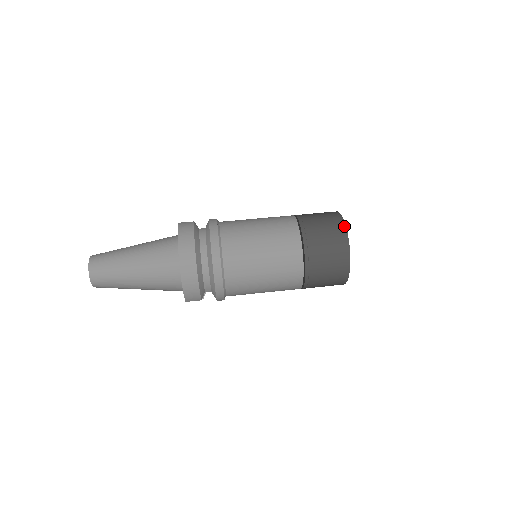
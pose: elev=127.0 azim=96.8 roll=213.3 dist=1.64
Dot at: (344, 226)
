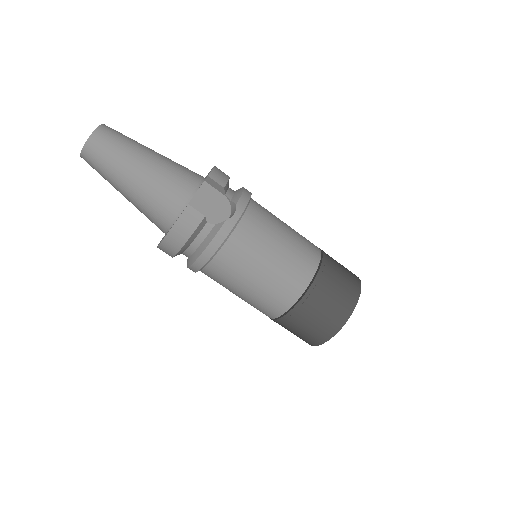
Dot at: (327, 339)
